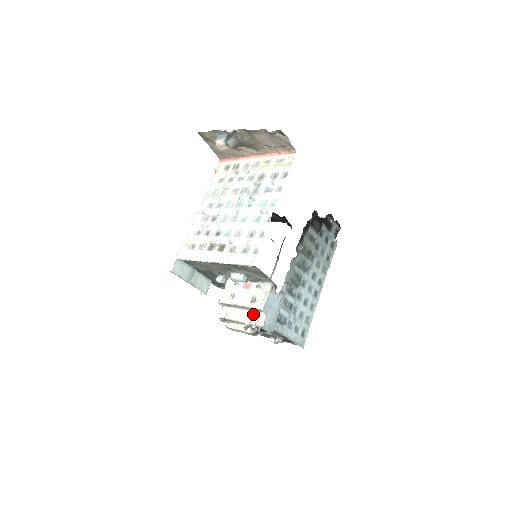
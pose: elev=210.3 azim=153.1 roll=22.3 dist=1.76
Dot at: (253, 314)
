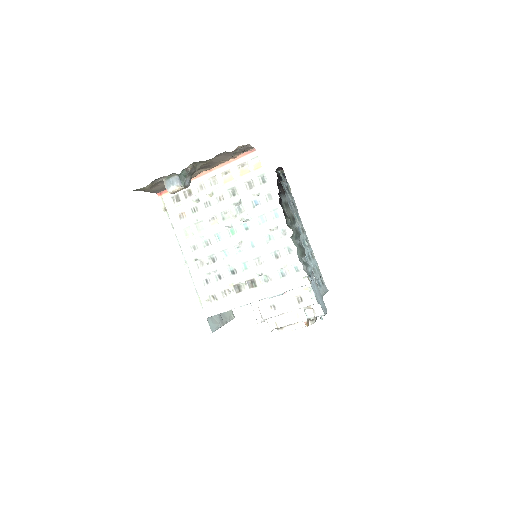
Dot at: (304, 309)
